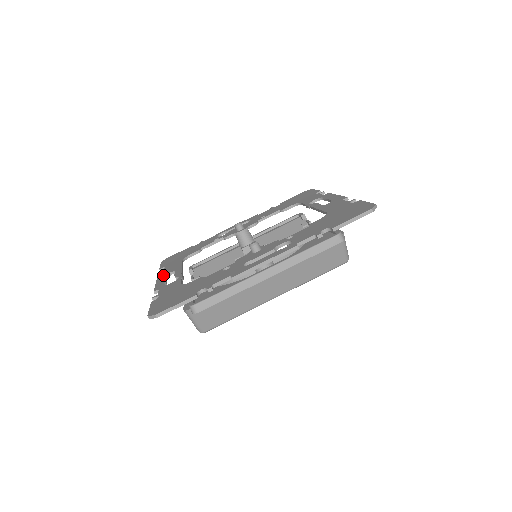
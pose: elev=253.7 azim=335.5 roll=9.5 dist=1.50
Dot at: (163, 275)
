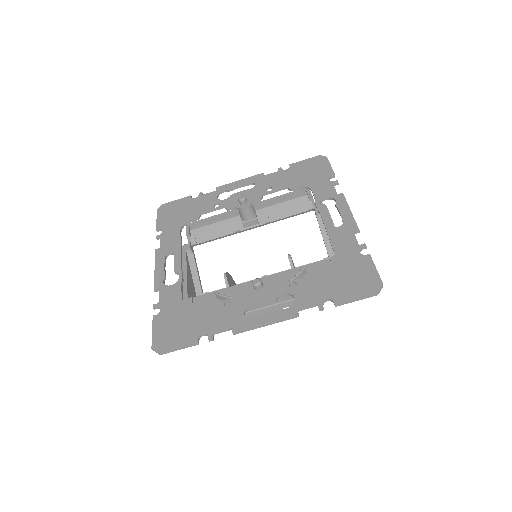
Dot at: (161, 254)
